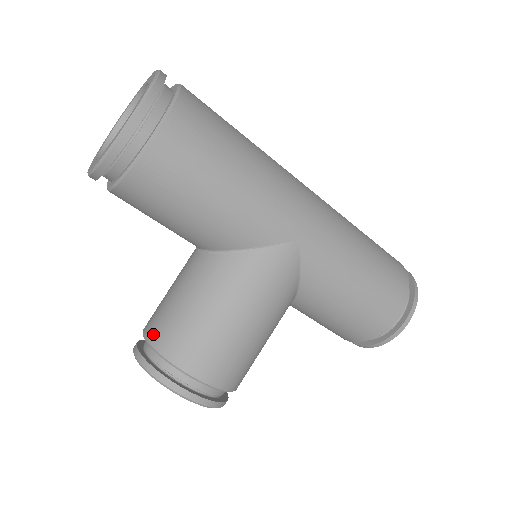
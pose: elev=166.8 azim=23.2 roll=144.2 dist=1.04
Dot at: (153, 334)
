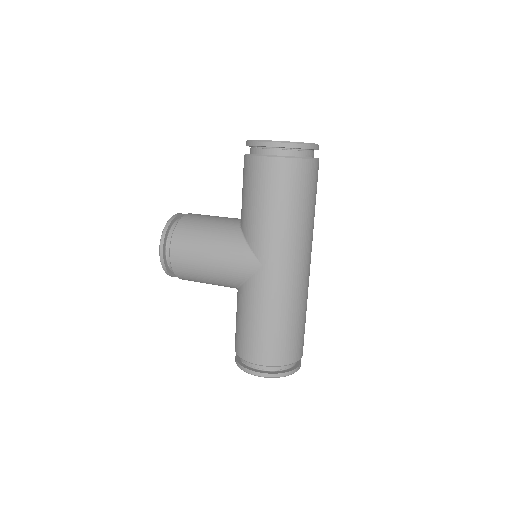
Dot at: (188, 216)
